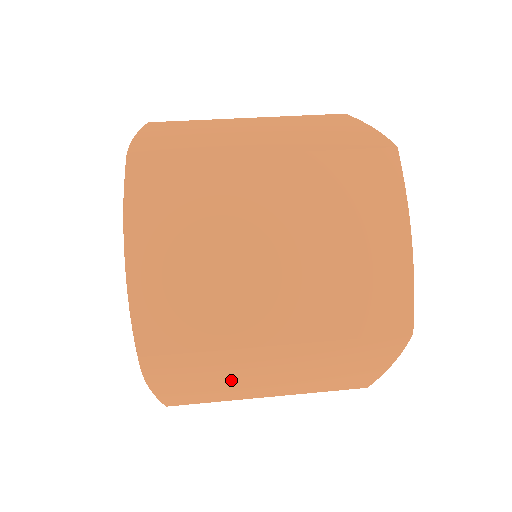
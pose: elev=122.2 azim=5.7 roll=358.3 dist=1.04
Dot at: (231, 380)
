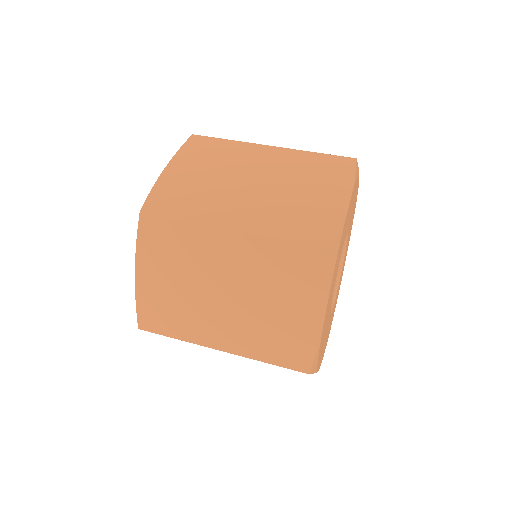
Dot at: (193, 289)
